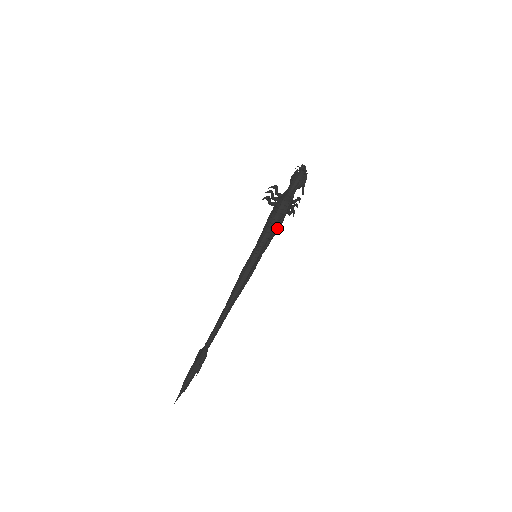
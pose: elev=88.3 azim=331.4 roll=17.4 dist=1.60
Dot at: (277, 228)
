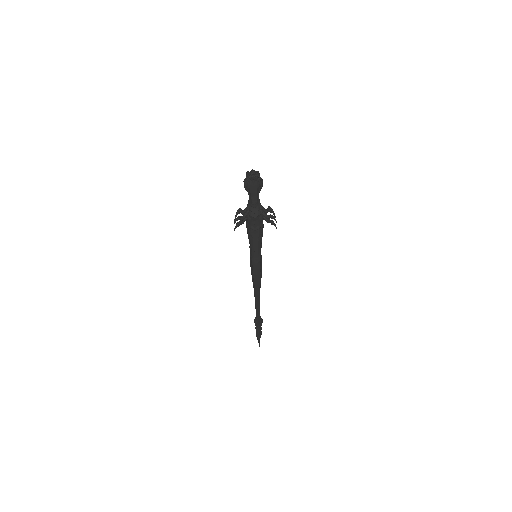
Dot at: (262, 233)
